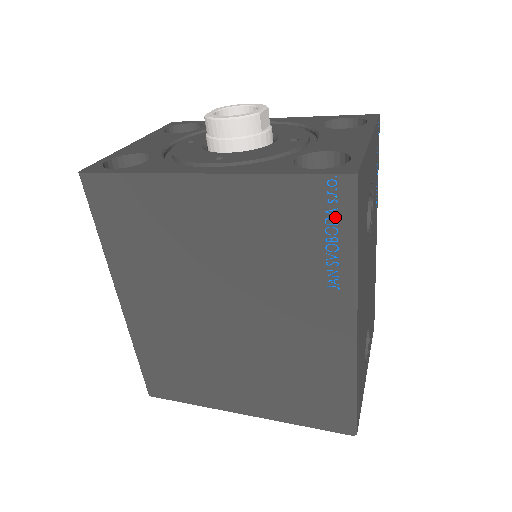
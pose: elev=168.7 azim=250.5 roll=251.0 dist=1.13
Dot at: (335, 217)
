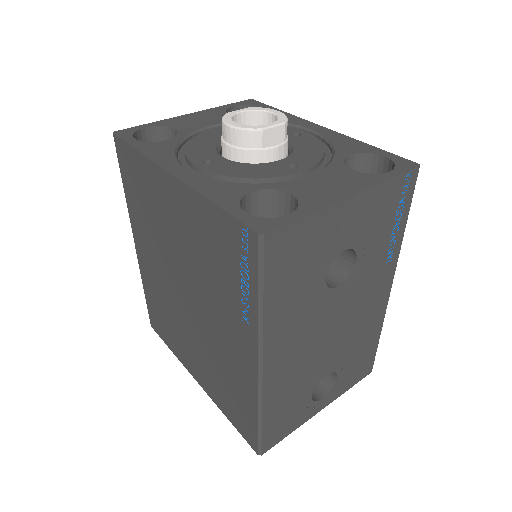
Dot at: (247, 264)
